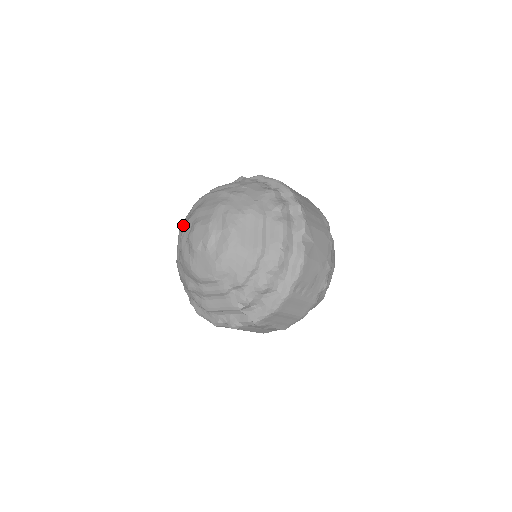
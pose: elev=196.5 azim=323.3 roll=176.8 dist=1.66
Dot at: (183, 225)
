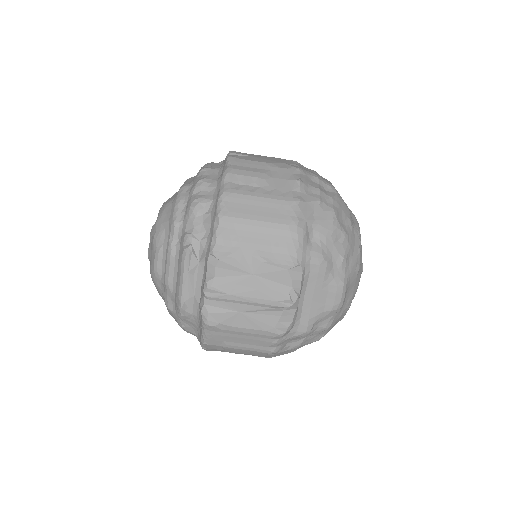
Dot at: occluded
